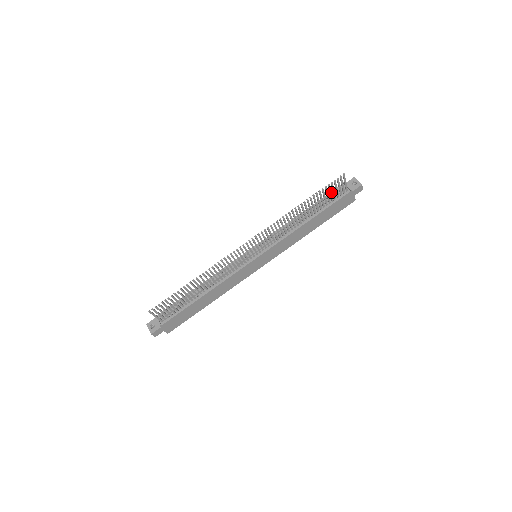
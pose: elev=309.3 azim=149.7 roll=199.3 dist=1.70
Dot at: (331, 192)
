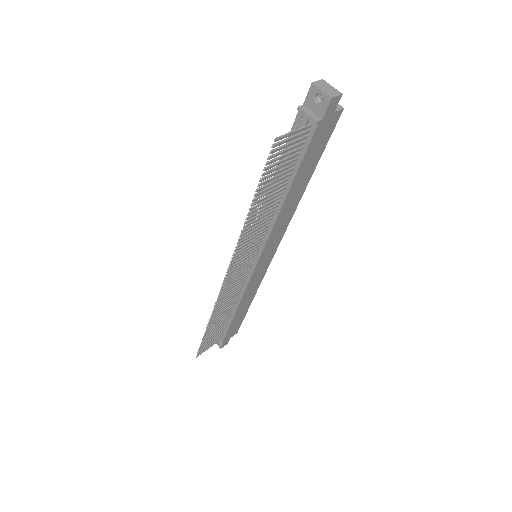
Dot at: (282, 160)
